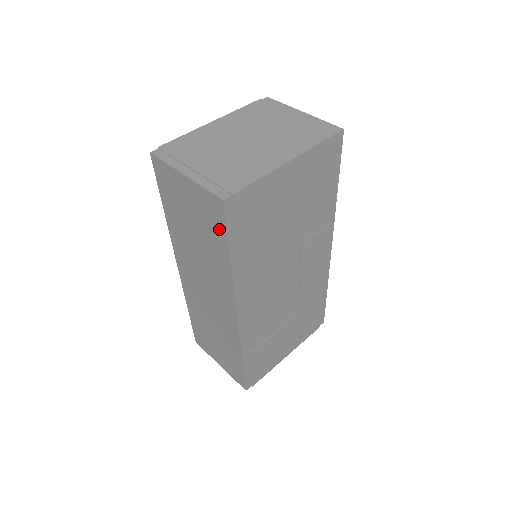
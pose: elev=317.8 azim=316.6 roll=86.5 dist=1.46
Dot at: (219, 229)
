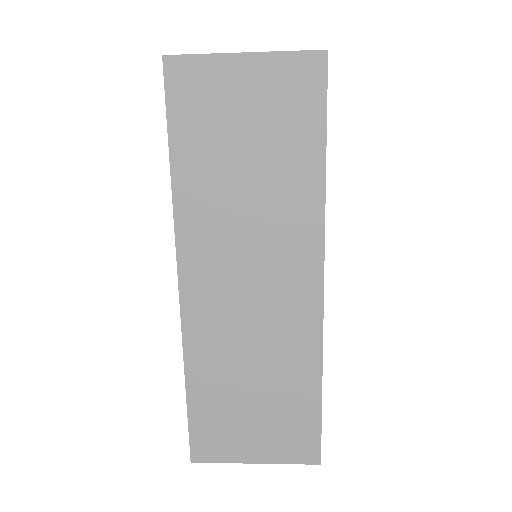
Dot at: (310, 112)
